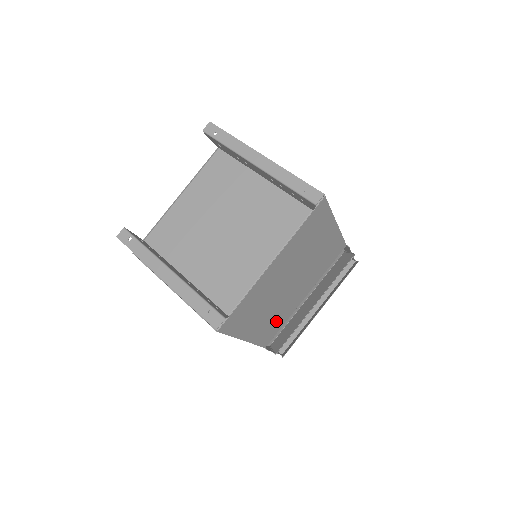
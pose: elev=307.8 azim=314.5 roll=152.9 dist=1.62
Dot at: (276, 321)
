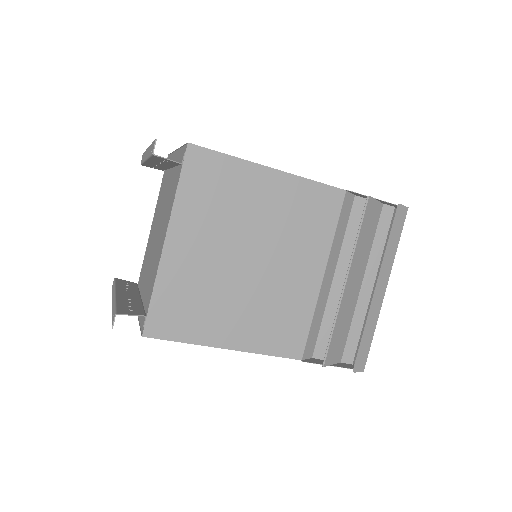
Dot at: (282, 318)
